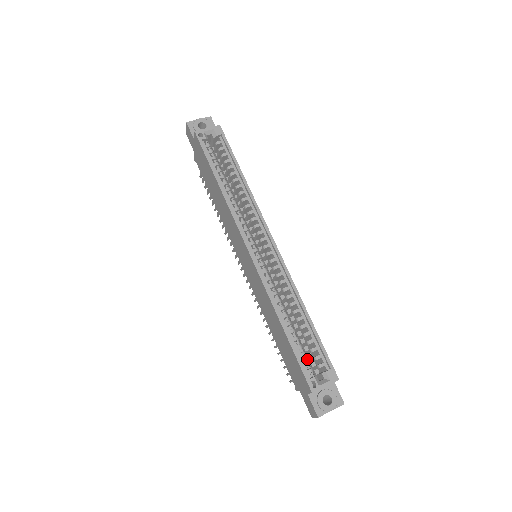
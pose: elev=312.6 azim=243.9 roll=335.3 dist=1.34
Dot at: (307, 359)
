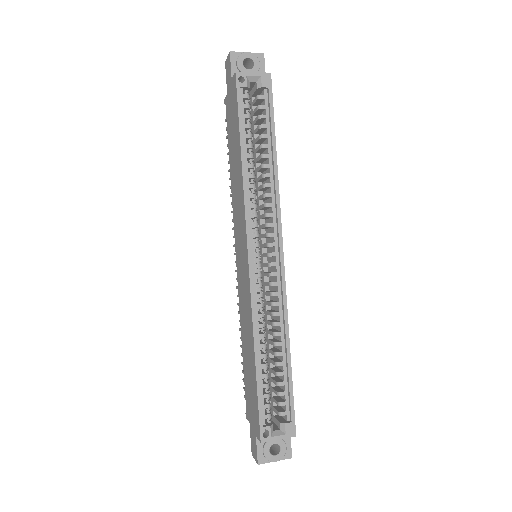
Dot at: occluded
